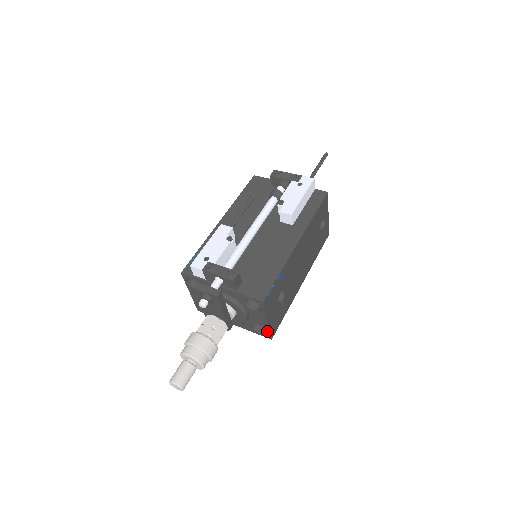
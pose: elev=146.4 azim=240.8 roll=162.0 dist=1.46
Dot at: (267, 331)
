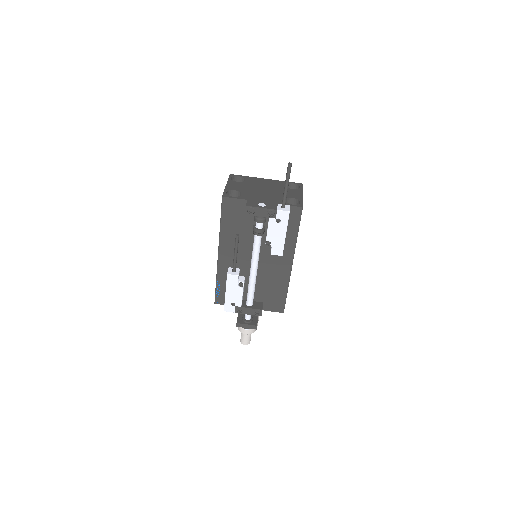
Dot at: occluded
